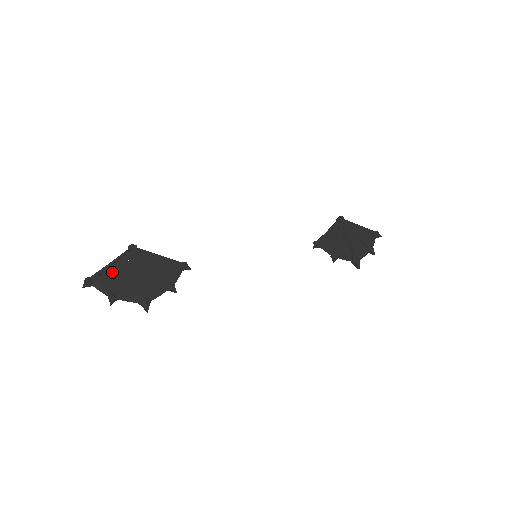
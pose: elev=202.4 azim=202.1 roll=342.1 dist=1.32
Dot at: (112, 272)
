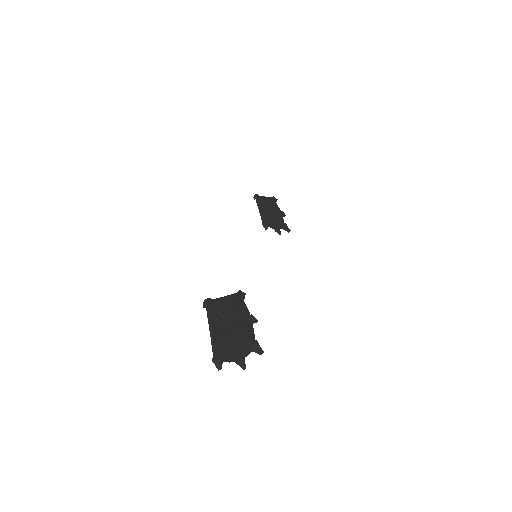
Dot at: (220, 337)
